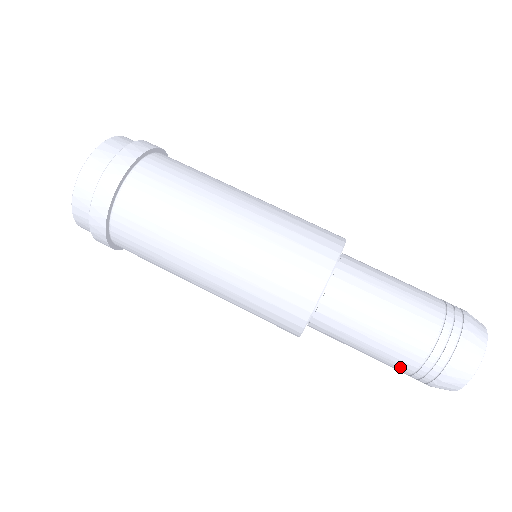
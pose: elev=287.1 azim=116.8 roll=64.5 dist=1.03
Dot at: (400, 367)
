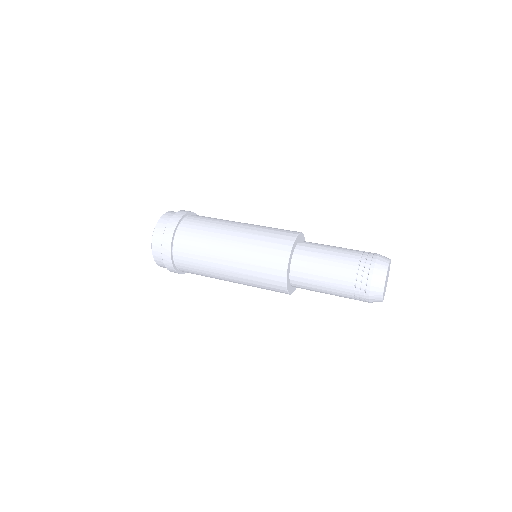
Dot at: (346, 297)
